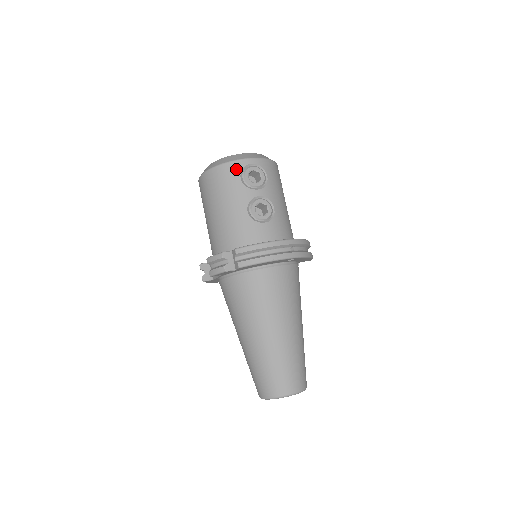
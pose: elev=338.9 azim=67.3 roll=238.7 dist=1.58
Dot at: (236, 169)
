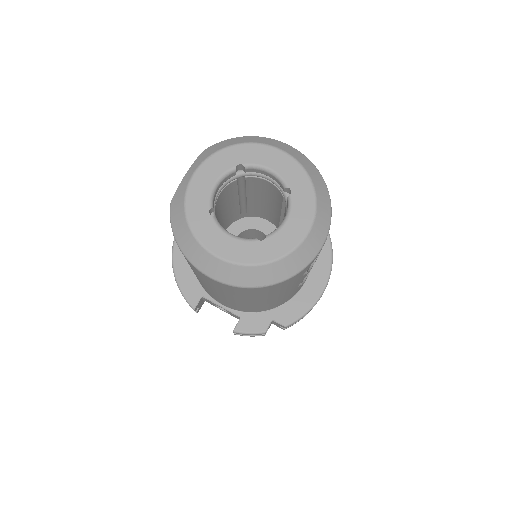
Dot at: occluded
